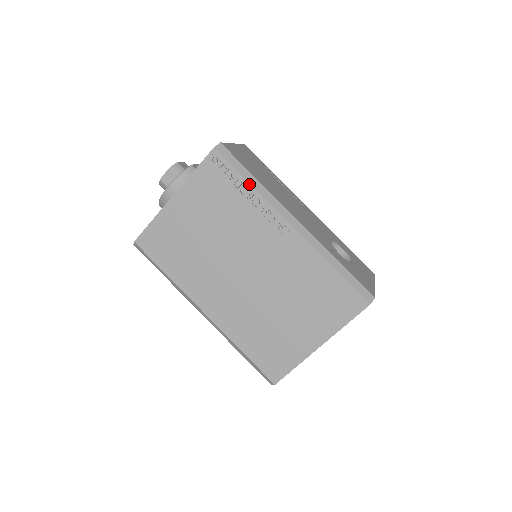
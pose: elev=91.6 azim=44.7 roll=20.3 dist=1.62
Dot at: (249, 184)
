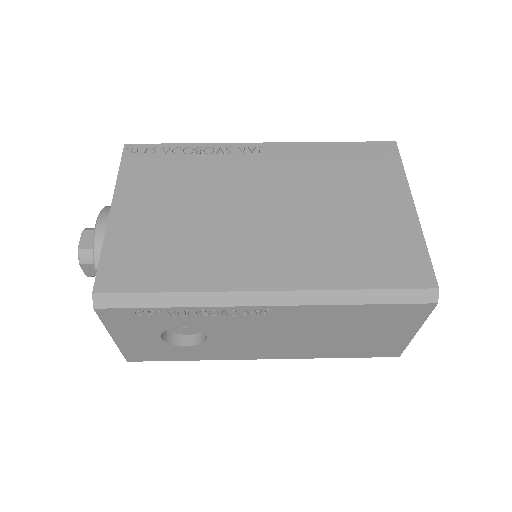
Dot at: (187, 144)
